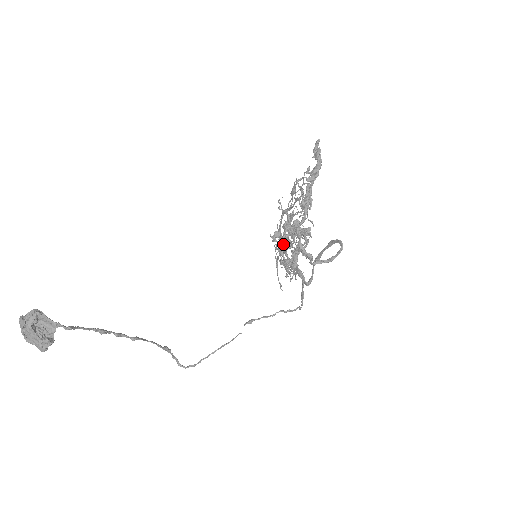
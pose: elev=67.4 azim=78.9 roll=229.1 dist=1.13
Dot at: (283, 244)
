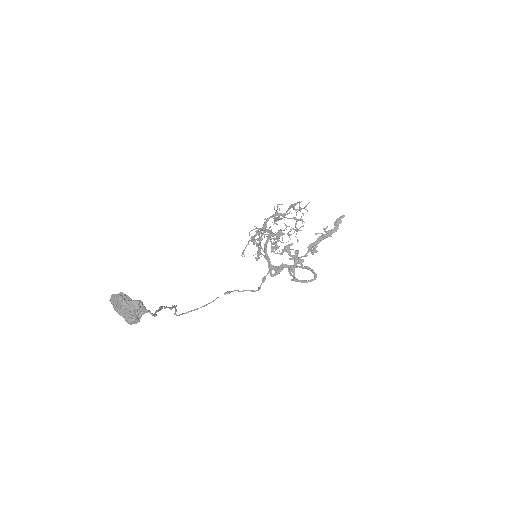
Dot at: occluded
